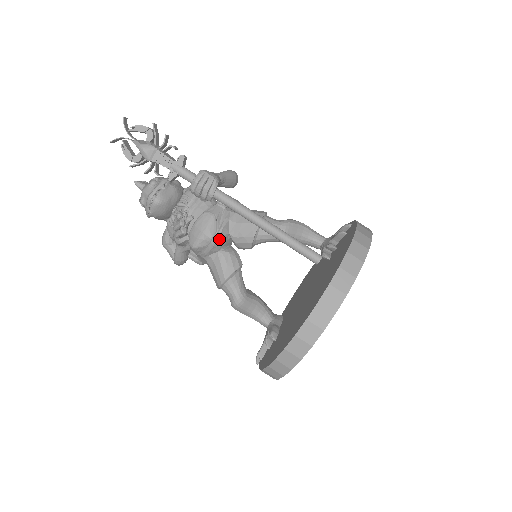
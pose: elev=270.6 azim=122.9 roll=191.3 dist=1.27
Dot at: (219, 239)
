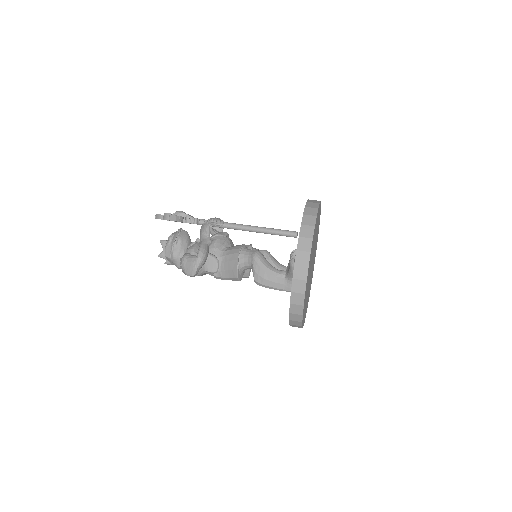
Dot at: (231, 240)
